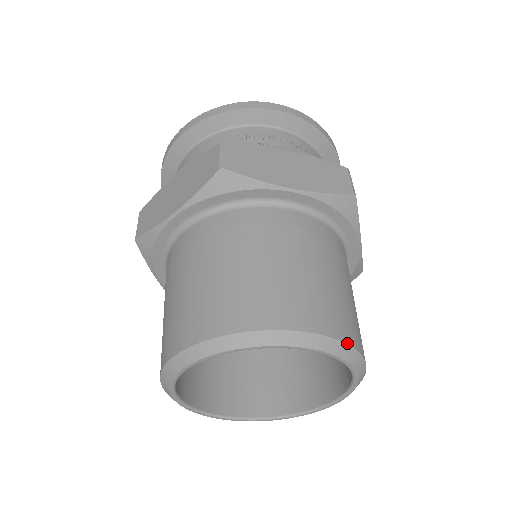
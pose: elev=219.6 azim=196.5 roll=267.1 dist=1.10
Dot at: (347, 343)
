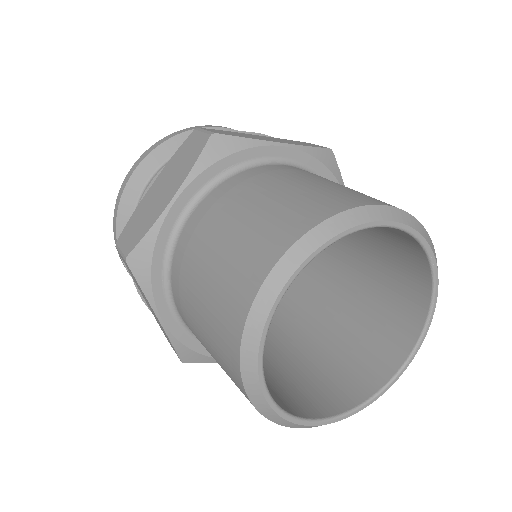
Dot at: (322, 221)
